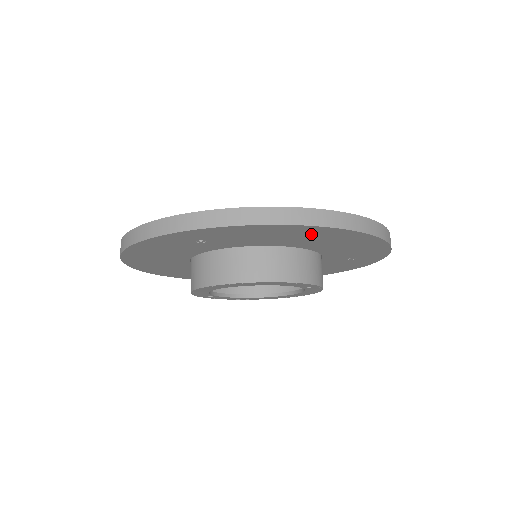
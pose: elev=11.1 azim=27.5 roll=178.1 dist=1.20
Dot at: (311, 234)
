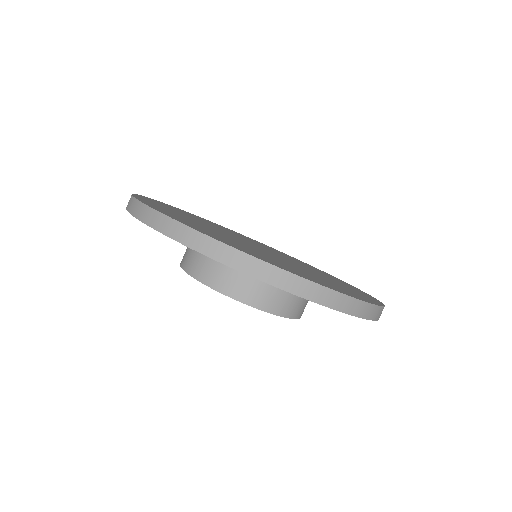
Dot at: occluded
